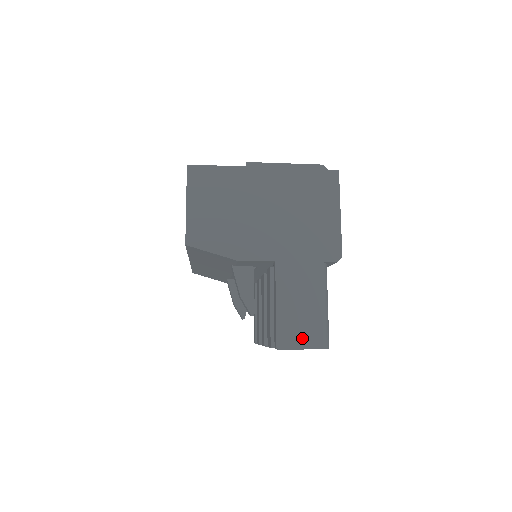
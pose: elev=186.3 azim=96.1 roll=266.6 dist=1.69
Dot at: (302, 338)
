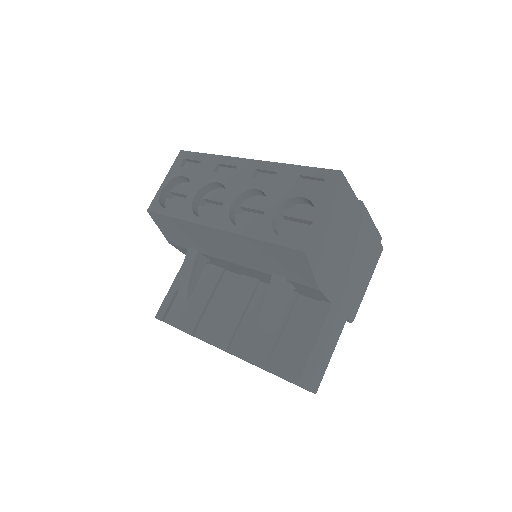
Dot at: (312, 380)
